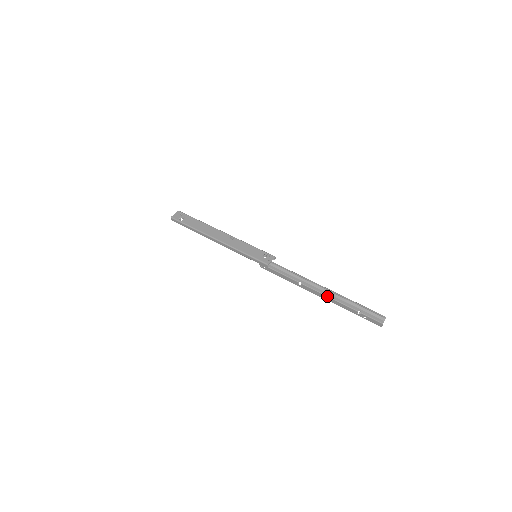
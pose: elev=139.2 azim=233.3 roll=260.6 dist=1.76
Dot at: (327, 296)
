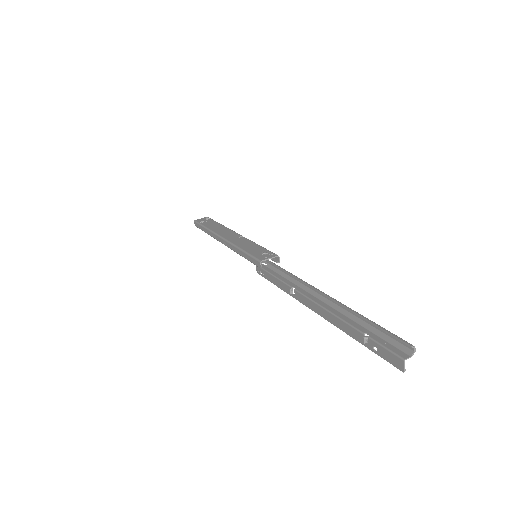
Dot at: (323, 307)
